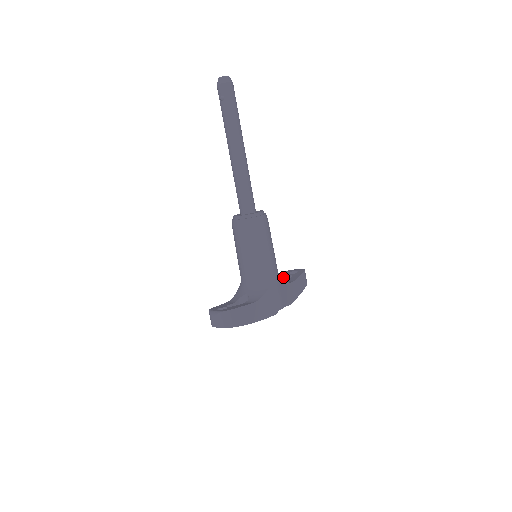
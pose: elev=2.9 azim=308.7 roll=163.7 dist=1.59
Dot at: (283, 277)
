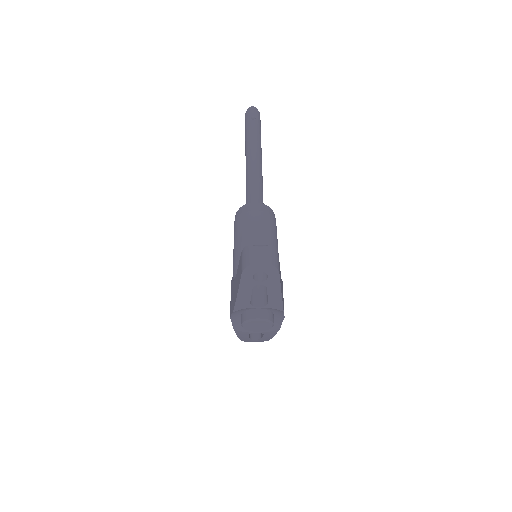
Dot at: occluded
